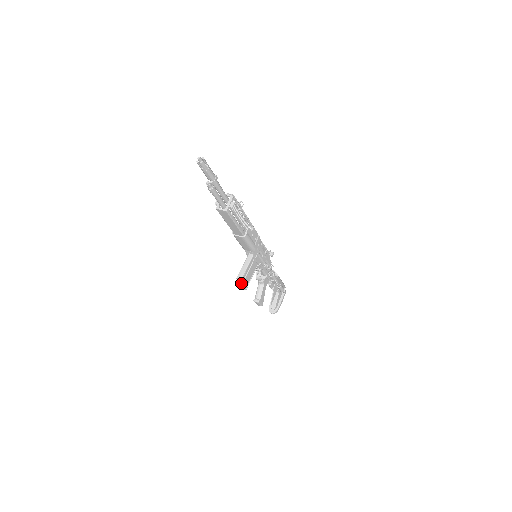
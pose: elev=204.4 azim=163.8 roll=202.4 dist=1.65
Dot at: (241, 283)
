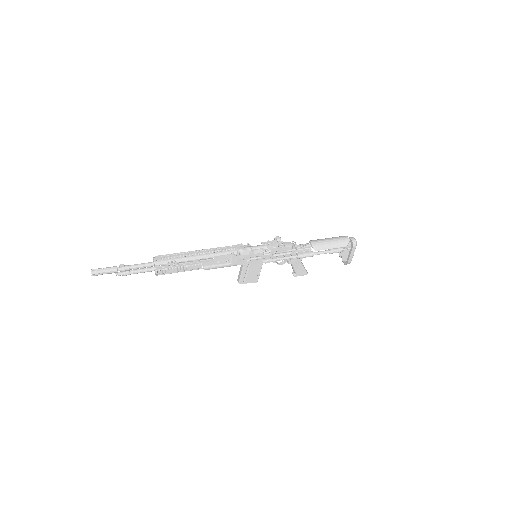
Dot at: (245, 281)
